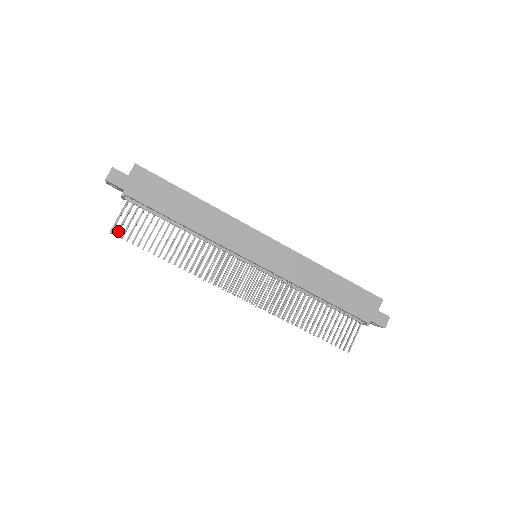
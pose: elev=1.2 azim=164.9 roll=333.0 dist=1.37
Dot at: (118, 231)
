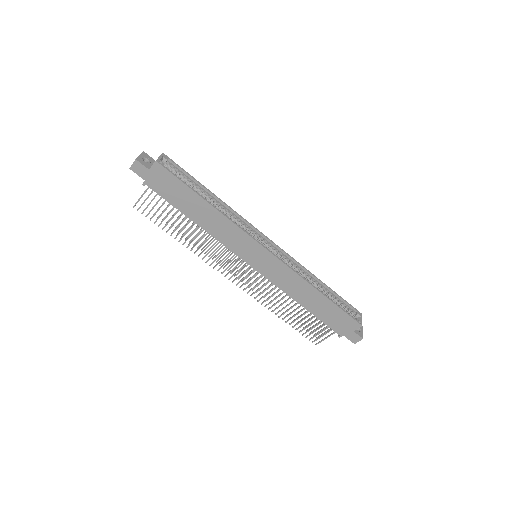
Dot at: (139, 208)
